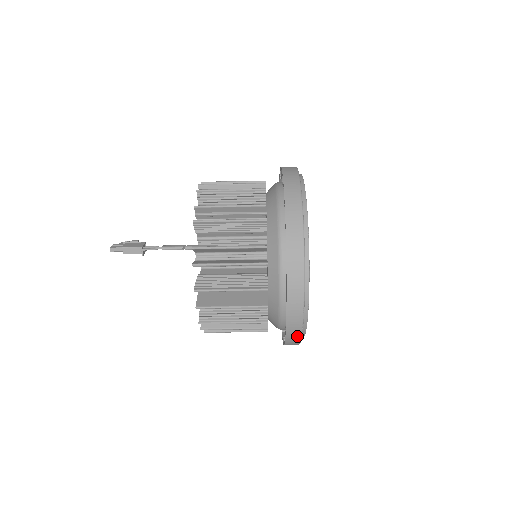
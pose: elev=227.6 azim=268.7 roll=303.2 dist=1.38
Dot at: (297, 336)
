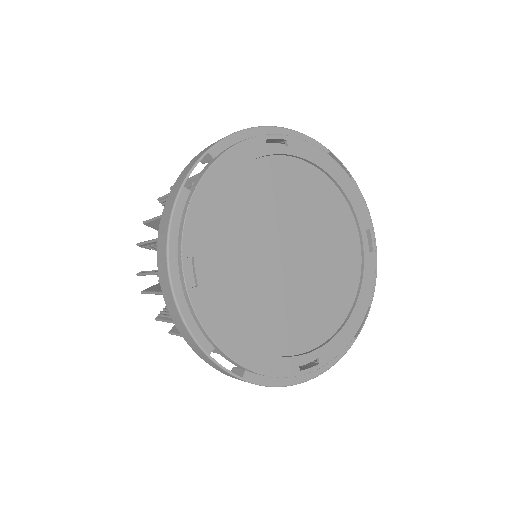
Dot at: (347, 346)
